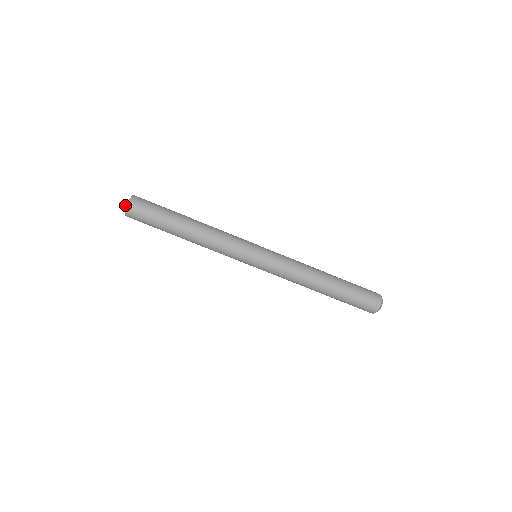
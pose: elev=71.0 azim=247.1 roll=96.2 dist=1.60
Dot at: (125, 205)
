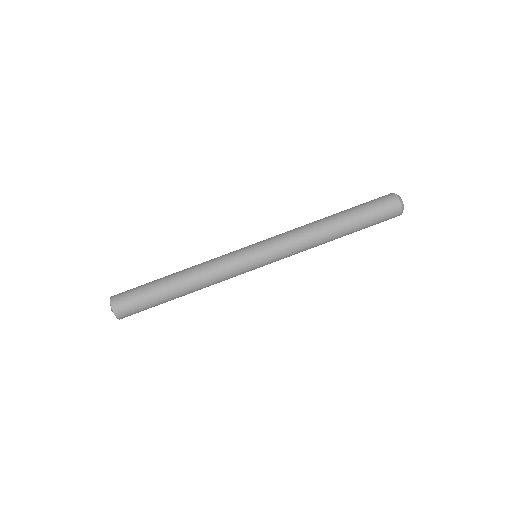
Dot at: occluded
